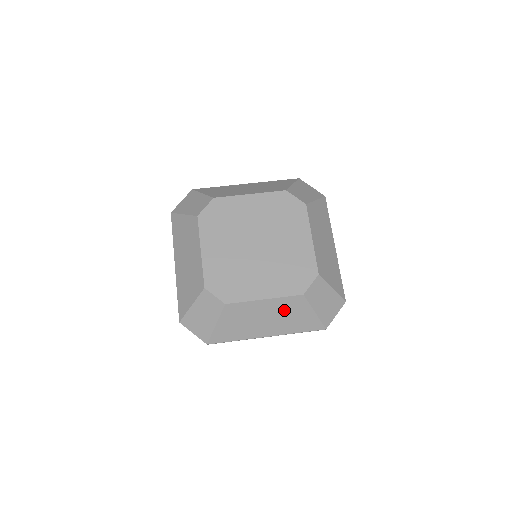
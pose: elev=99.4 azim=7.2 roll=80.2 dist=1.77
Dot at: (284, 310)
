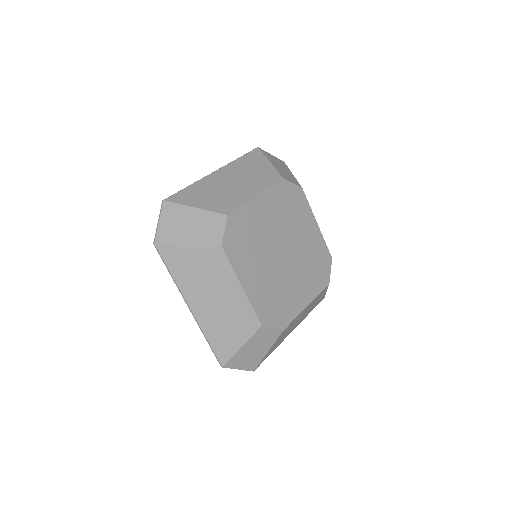
Dot at: occluded
